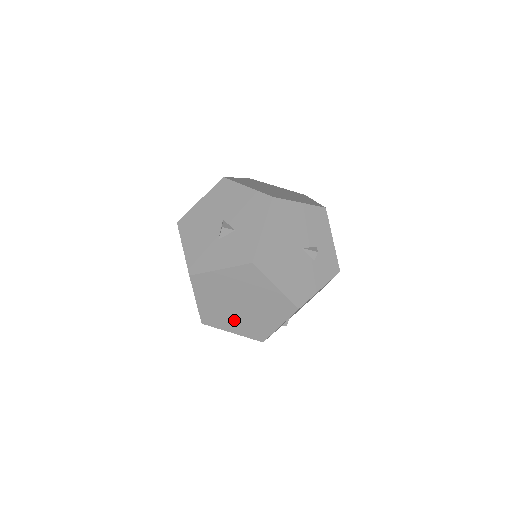
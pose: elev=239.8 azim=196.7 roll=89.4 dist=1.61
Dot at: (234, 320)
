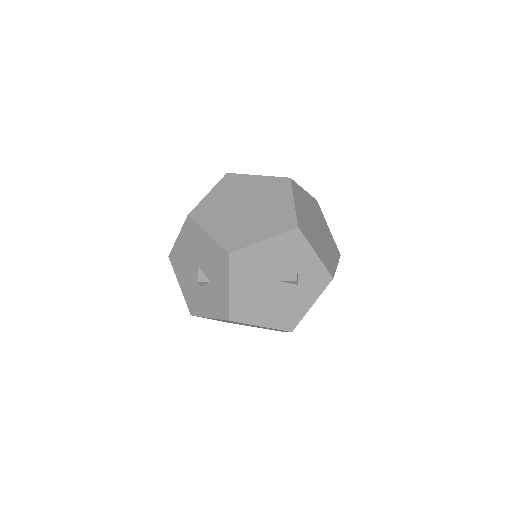
Dot at: occluded
